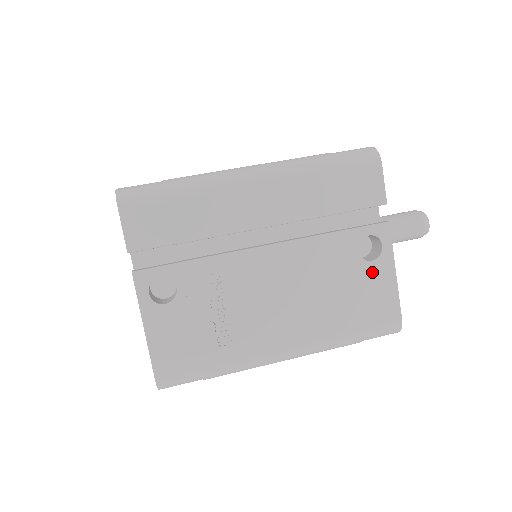
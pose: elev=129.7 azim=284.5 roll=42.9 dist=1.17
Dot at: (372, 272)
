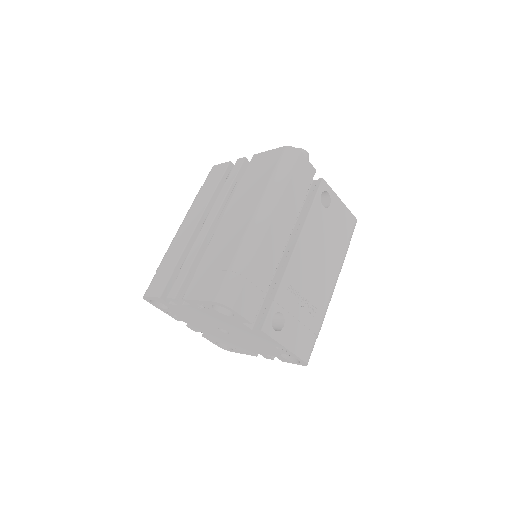
Dot at: (334, 210)
